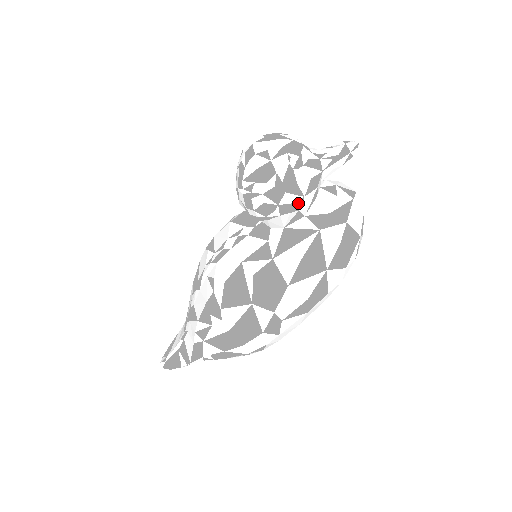
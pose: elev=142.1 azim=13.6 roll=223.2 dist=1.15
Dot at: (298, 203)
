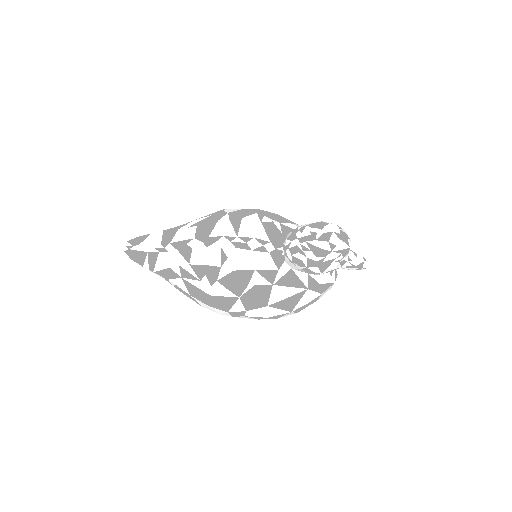
Dot at: (315, 273)
